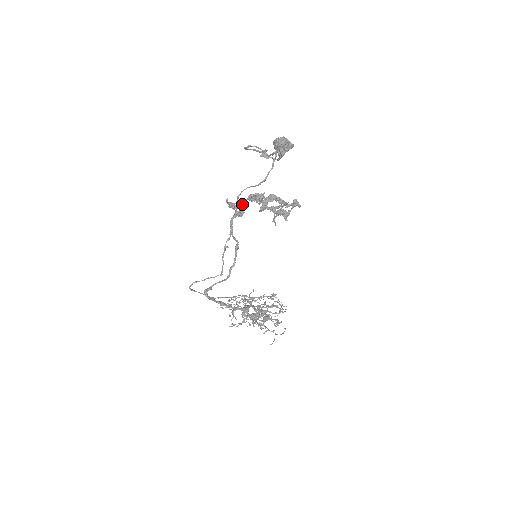
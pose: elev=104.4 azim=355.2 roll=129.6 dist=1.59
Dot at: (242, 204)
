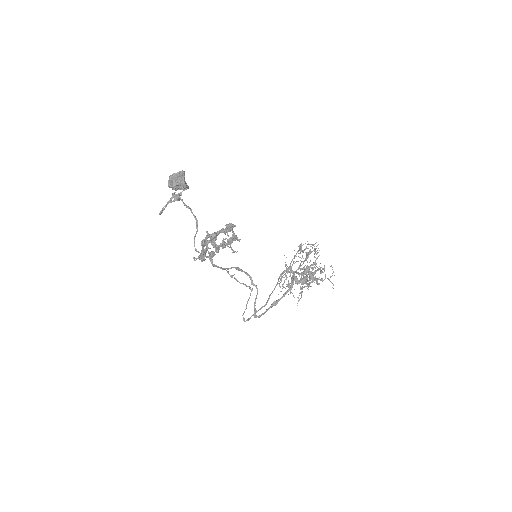
Dot at: occluded
